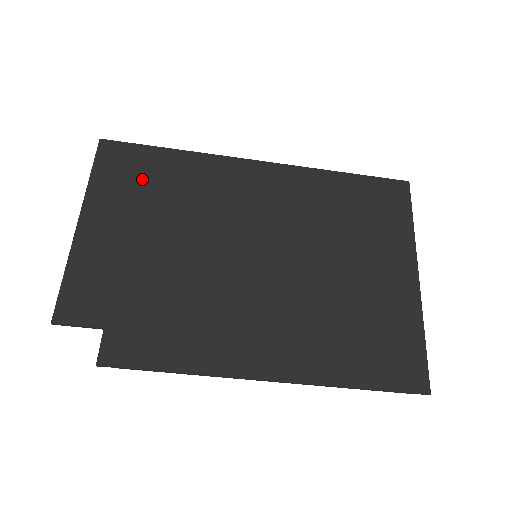
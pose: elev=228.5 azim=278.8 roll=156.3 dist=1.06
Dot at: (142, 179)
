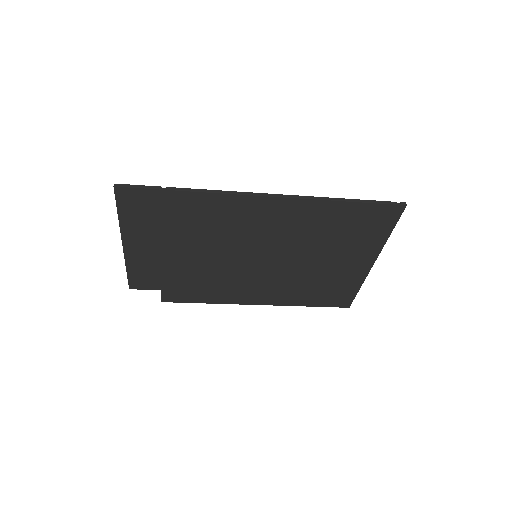
Dot at: (162, 216)
